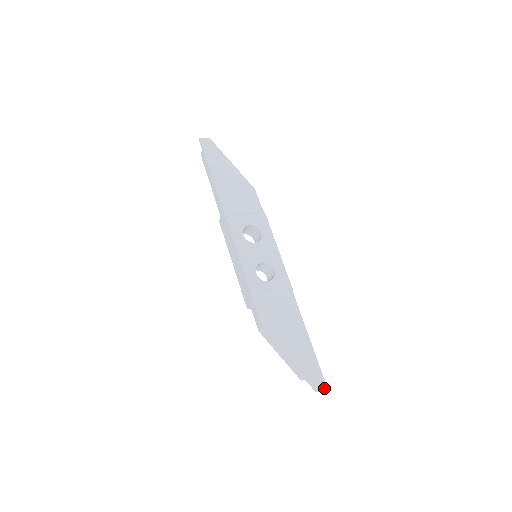
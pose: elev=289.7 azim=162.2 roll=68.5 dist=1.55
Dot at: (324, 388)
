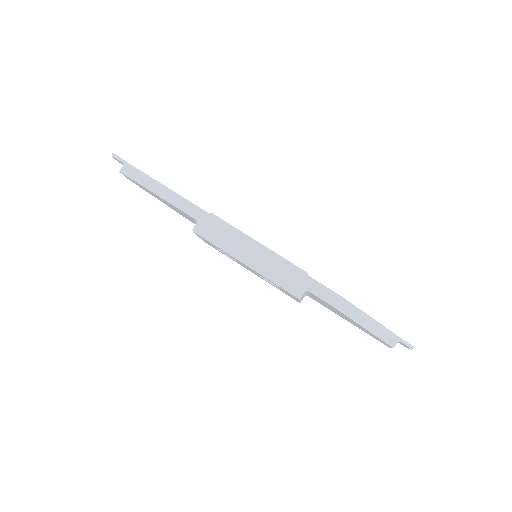
Dot at: occluded
